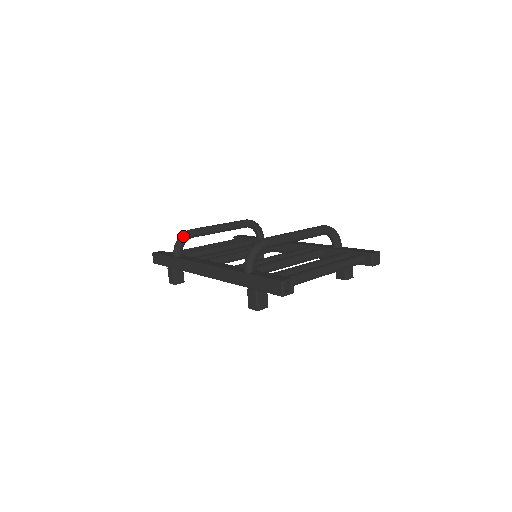
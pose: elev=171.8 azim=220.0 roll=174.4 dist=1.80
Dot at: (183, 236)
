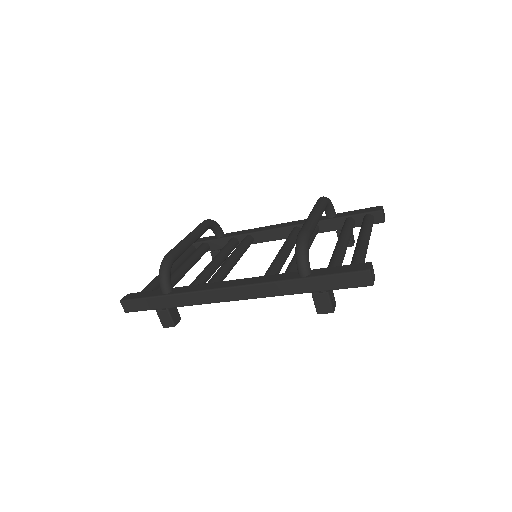
Dot at: (166, 265)
